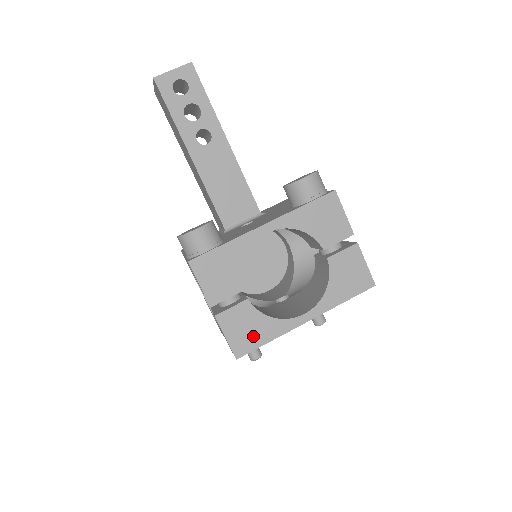
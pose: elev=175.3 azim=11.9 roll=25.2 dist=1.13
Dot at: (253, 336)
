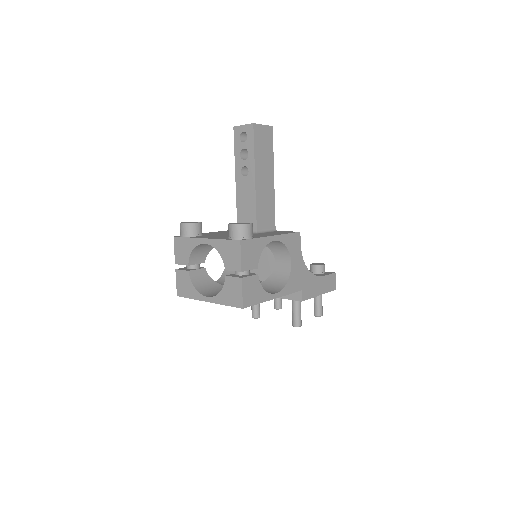
Dot at: (186, 290)
